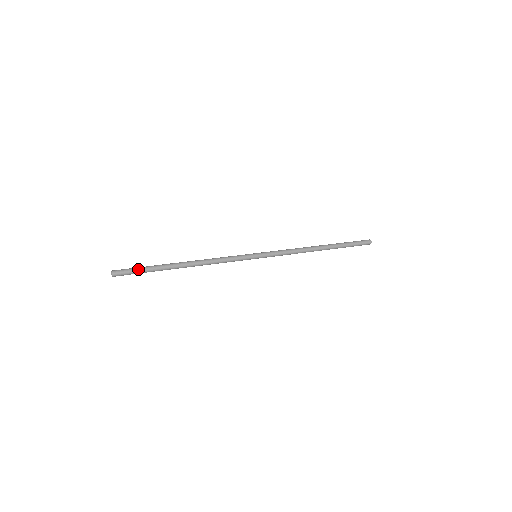
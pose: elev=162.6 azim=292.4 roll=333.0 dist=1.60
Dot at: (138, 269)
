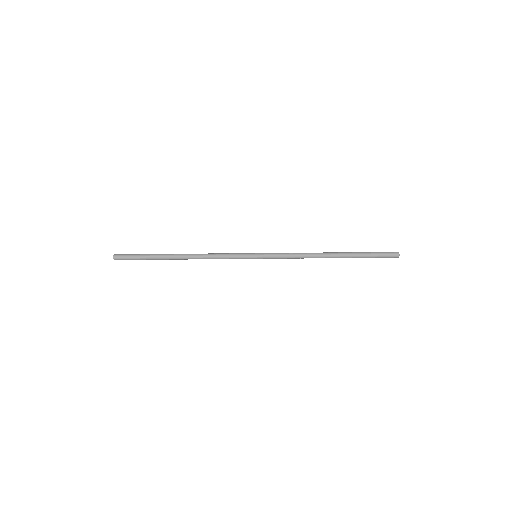
Dot at: (137, 254)
